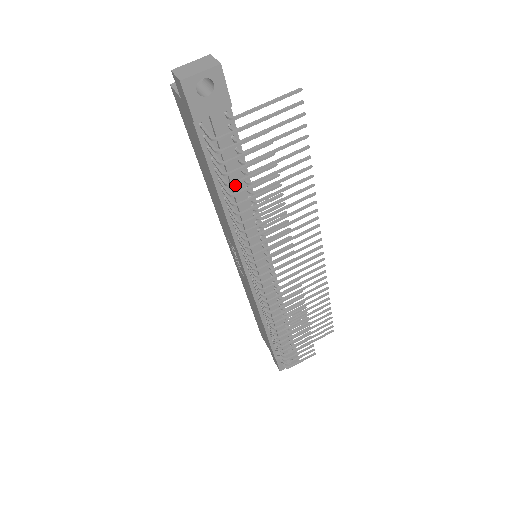
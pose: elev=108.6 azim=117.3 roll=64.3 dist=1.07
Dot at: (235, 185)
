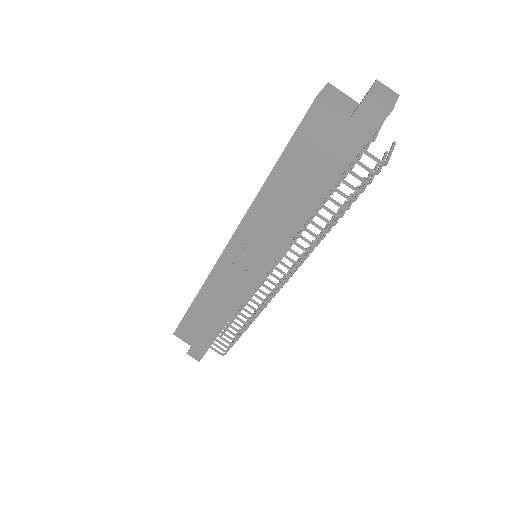
Dot at: occluded
